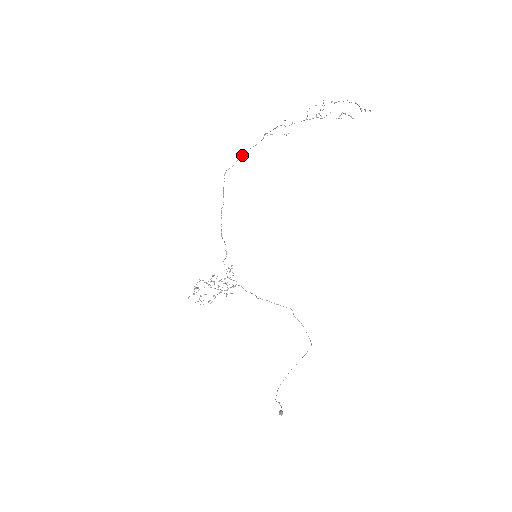
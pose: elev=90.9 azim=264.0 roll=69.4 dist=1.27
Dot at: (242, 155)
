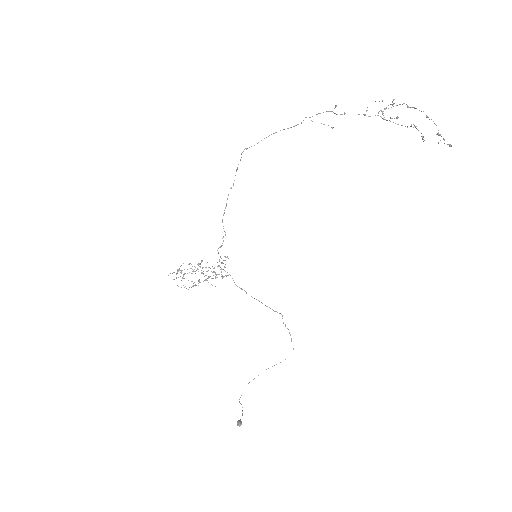
Dot at: occluded
